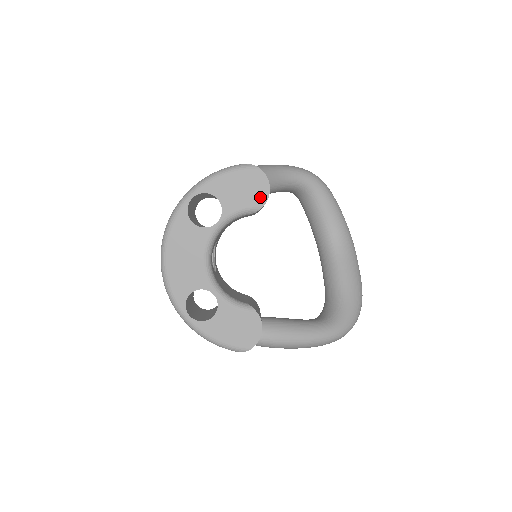
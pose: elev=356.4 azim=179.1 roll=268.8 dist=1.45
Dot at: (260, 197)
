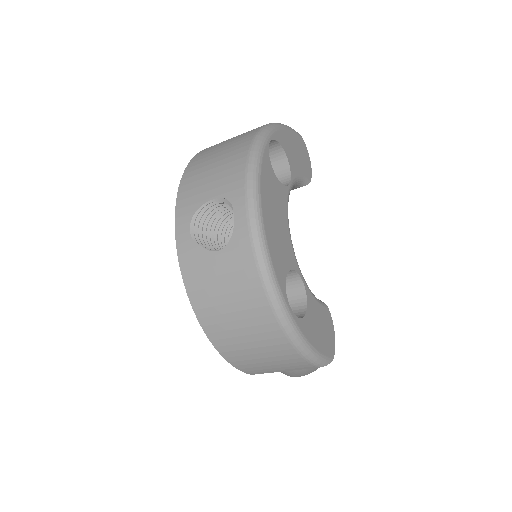
Dot at: (308, 169)
